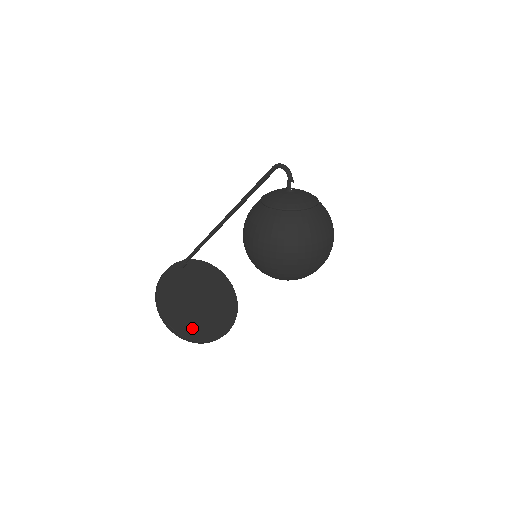
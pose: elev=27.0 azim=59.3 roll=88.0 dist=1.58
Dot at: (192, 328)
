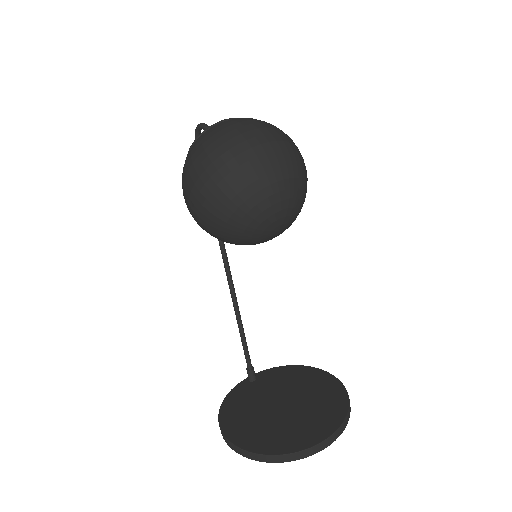
Dot at: (274, 440)
